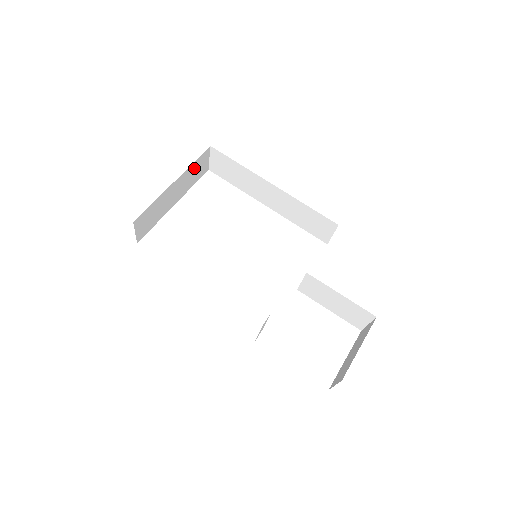
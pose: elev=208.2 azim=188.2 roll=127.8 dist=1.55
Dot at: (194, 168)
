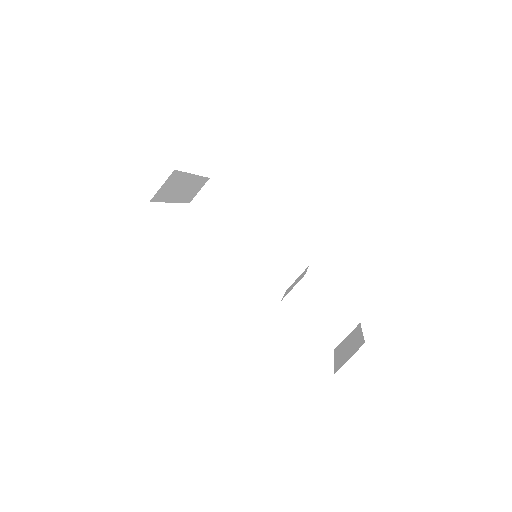
Dot at: (197, 184)
